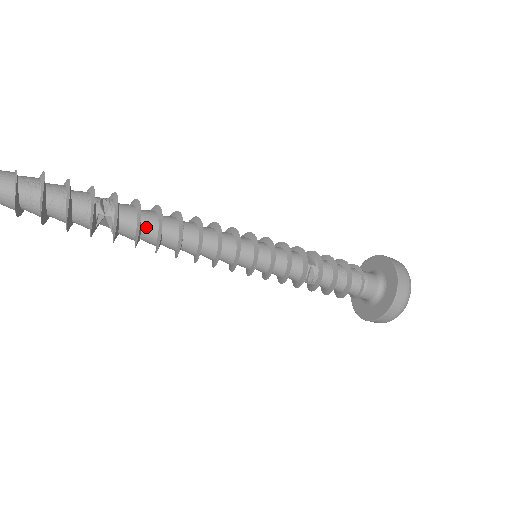
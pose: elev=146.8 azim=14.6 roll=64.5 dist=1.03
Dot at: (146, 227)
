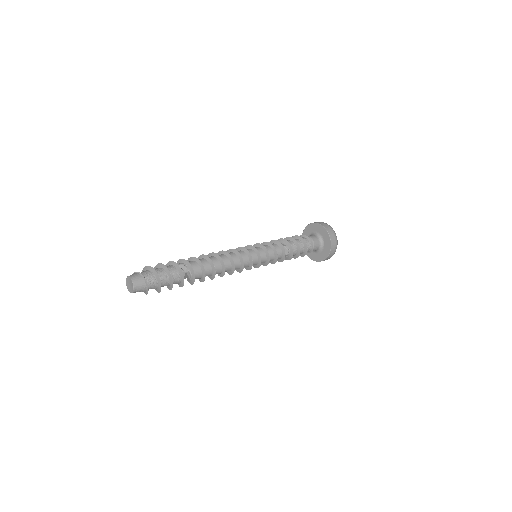
Dot at: (205, 268)
